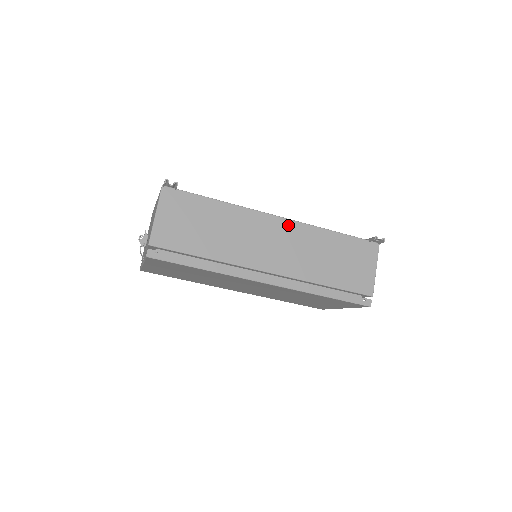
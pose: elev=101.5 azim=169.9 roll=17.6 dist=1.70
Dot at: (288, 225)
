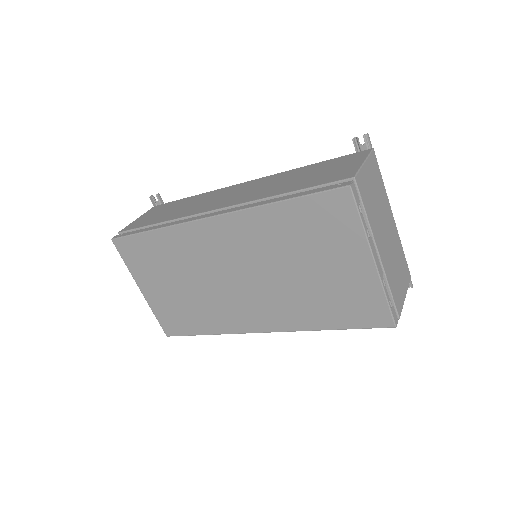
Dot at: (254, 182)
